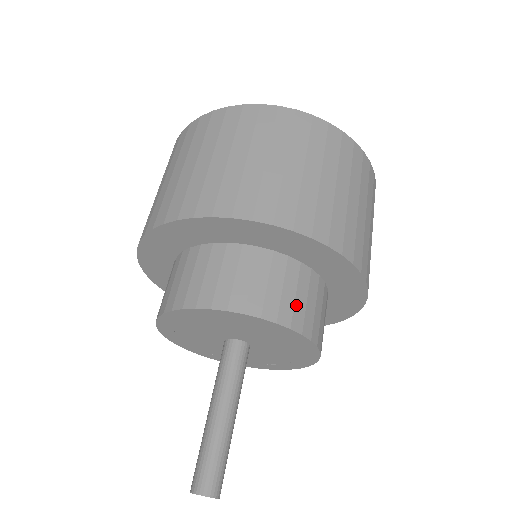
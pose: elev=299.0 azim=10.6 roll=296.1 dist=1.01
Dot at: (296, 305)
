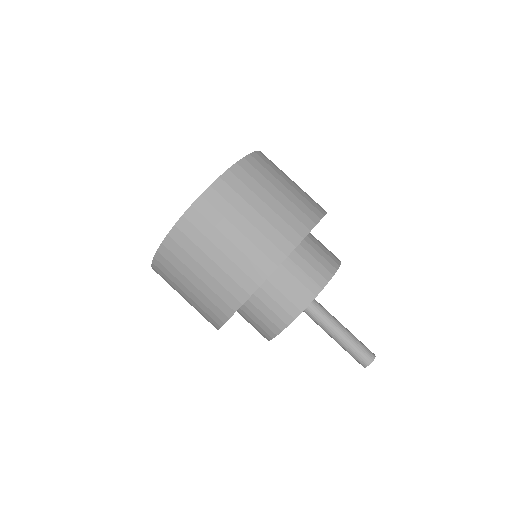
Dot at: (317, 269)
